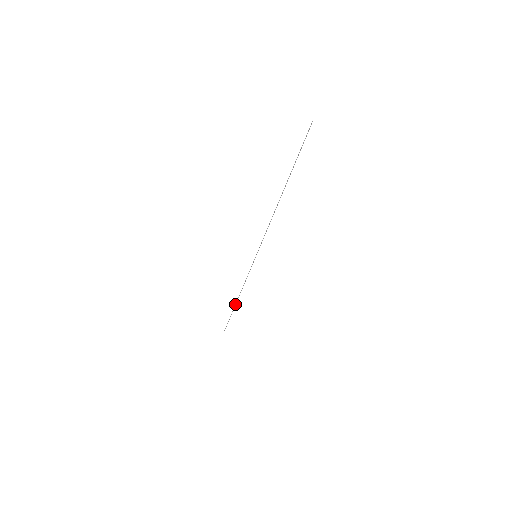
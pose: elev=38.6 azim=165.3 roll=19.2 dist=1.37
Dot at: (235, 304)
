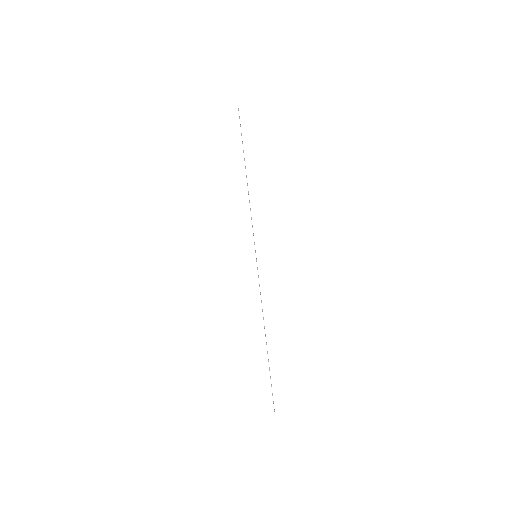
Dot at: occluded
